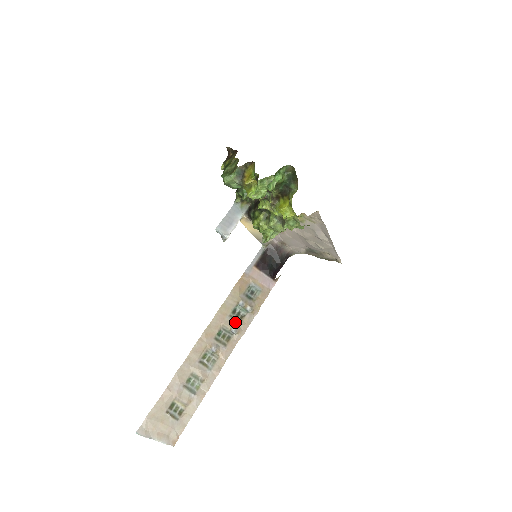
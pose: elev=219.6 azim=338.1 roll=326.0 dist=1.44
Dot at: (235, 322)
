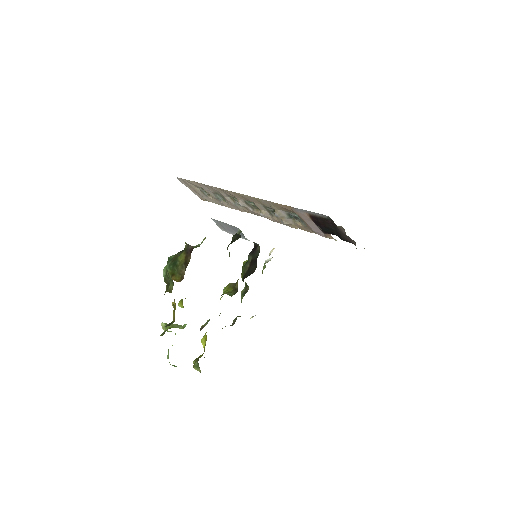
Dot at: (268, 211)
